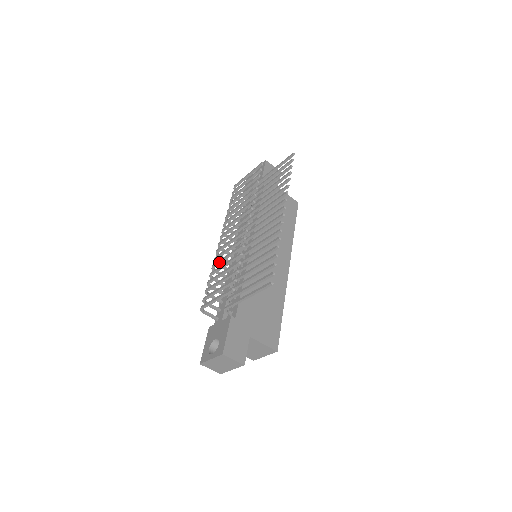
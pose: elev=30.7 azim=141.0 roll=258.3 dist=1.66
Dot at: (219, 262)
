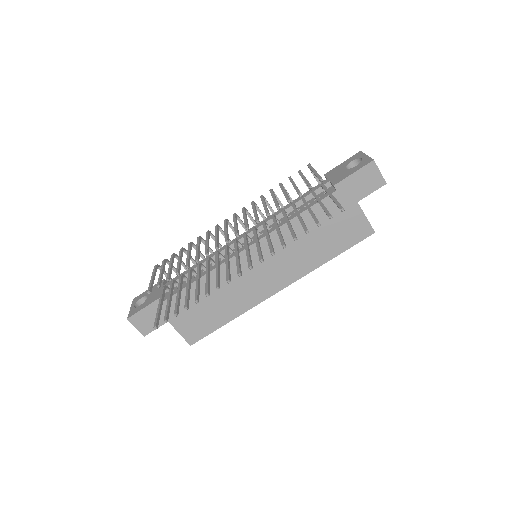
Dot at: (197, 243)
